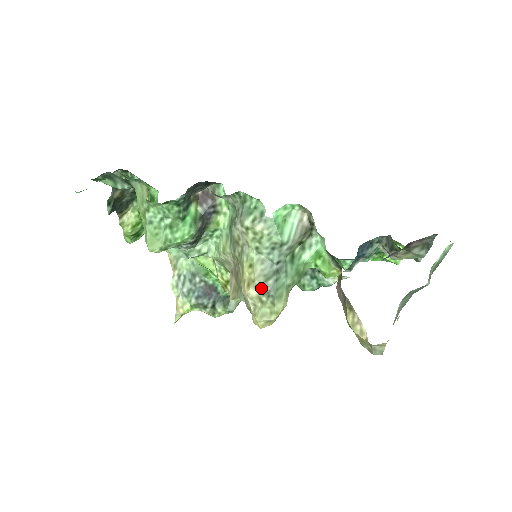
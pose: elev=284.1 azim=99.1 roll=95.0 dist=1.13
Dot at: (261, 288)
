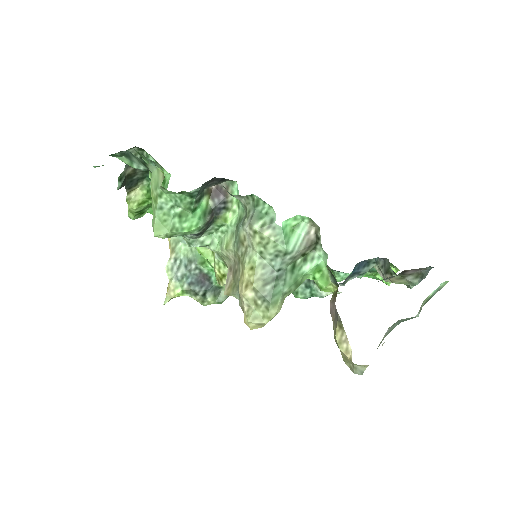
Dot at: (258, 291)
